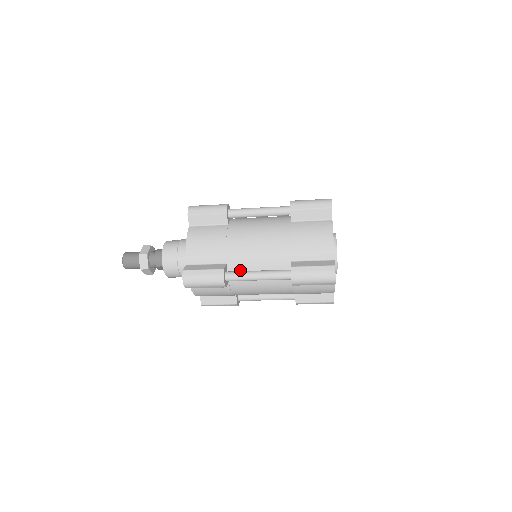
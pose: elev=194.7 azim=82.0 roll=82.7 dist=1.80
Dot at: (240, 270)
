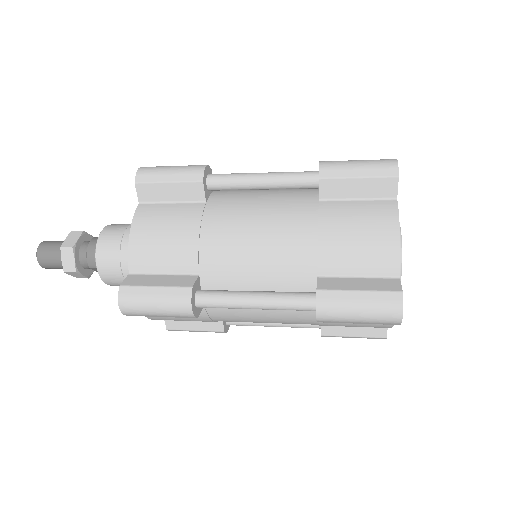
Dot at: (223, 287)
